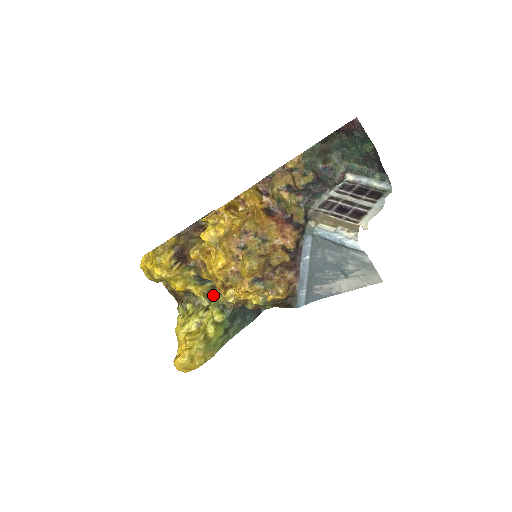
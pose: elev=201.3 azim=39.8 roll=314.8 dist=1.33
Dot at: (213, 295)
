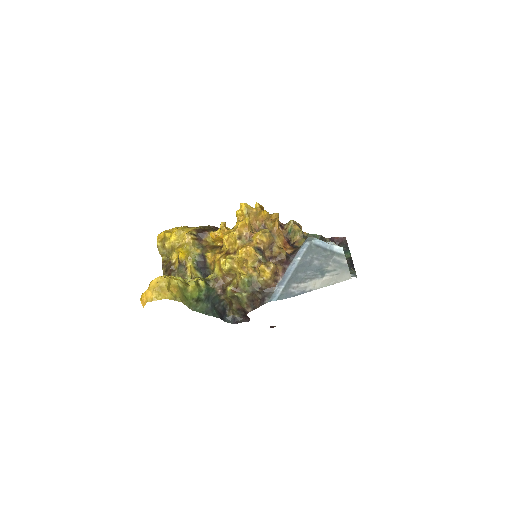
Dot at: occluded
